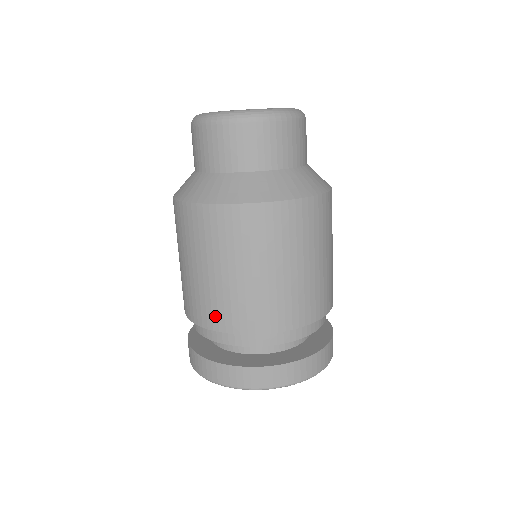
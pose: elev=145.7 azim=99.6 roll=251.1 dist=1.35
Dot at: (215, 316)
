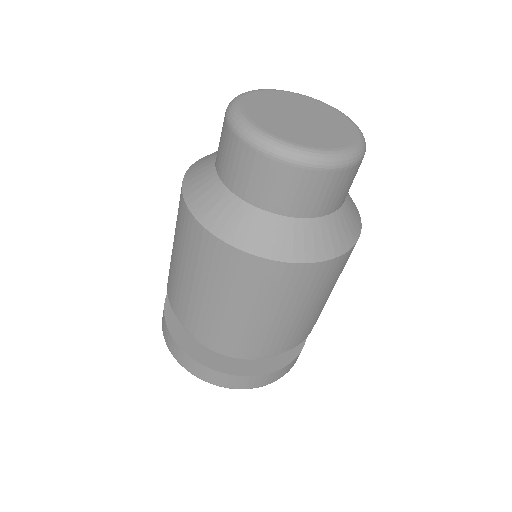
Dot at: (169, 281)
